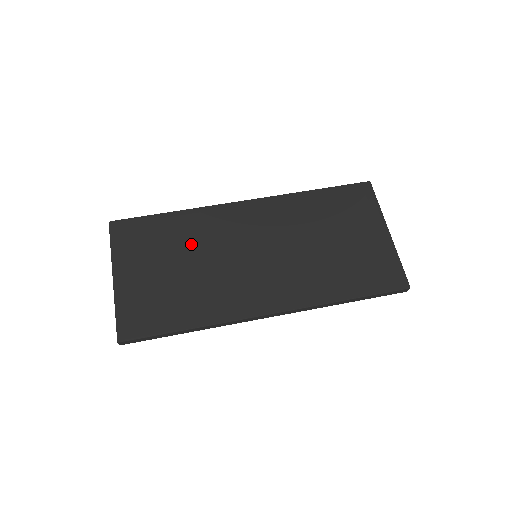
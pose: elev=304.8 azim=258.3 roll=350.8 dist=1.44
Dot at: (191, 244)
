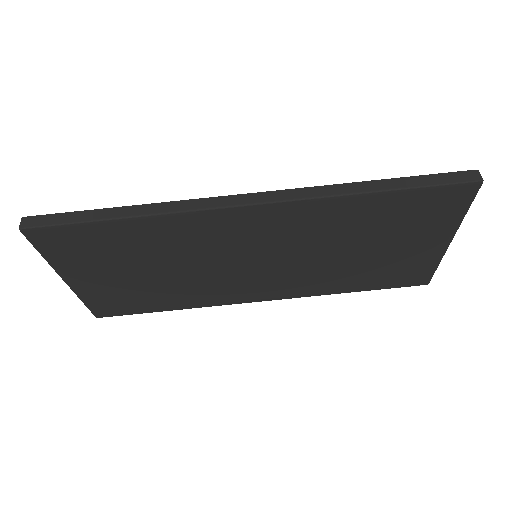
Dot at: (164, 254)
